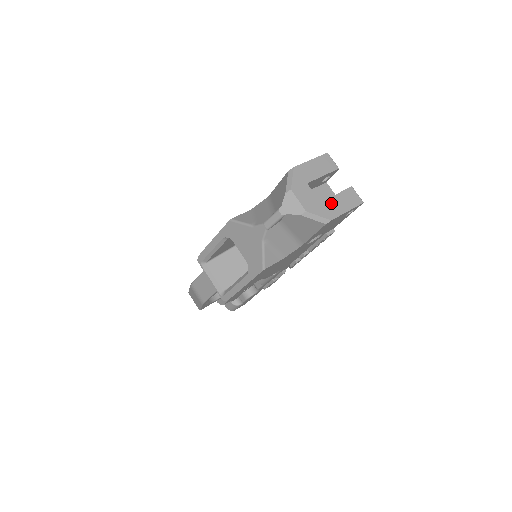
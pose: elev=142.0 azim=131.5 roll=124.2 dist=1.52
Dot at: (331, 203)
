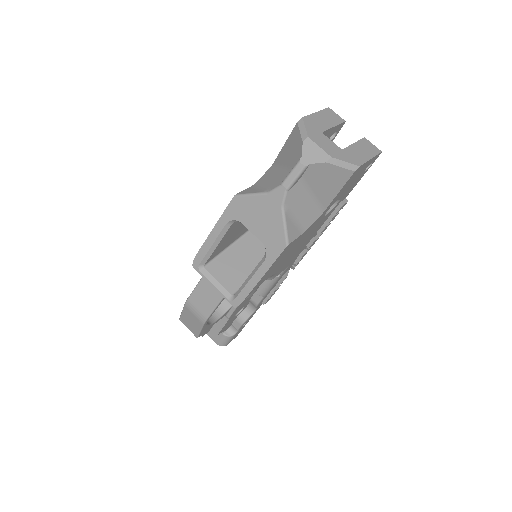
Dot at: (352, 151)
